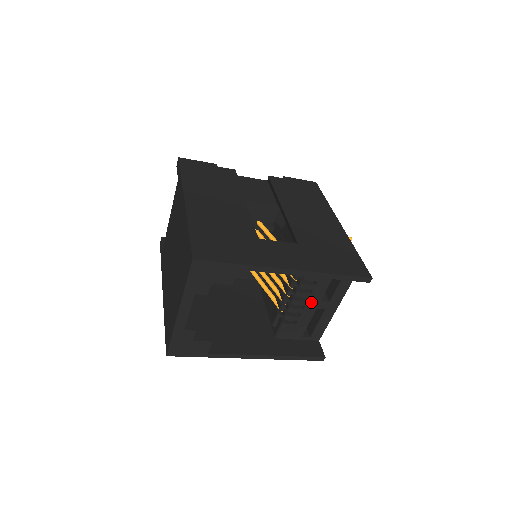
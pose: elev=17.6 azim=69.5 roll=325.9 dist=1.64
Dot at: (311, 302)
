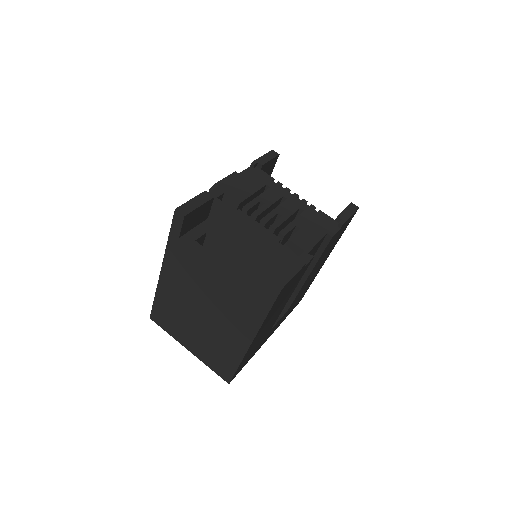
Dot at: occluded
